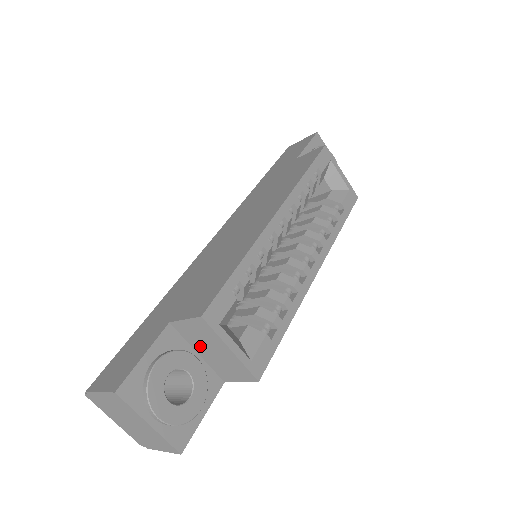
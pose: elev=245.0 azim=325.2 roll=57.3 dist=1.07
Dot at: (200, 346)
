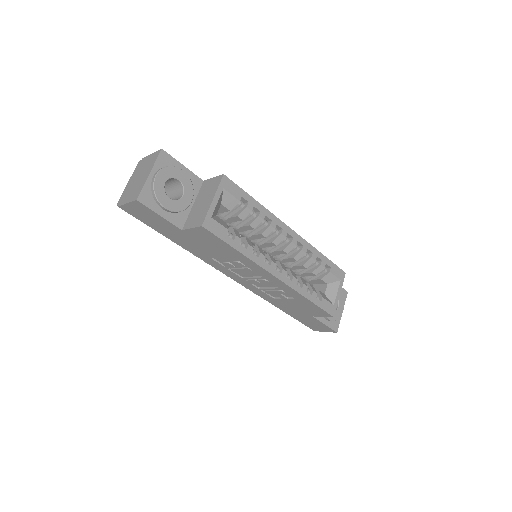
Dot at: (200, 198)
